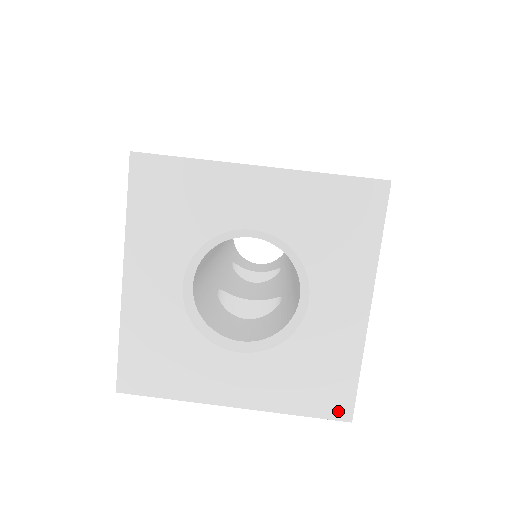
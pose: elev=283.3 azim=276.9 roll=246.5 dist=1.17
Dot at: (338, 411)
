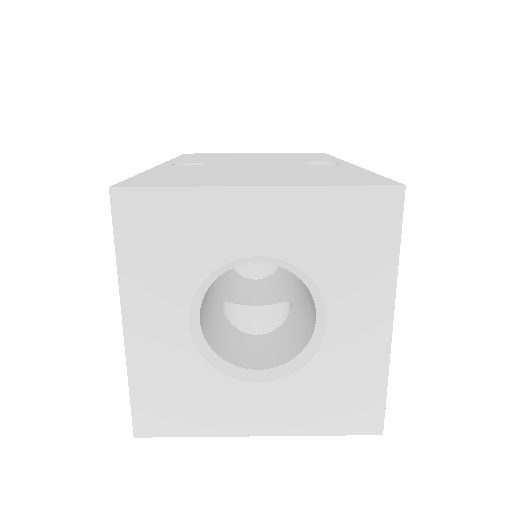
Dot at: (368, 426)
